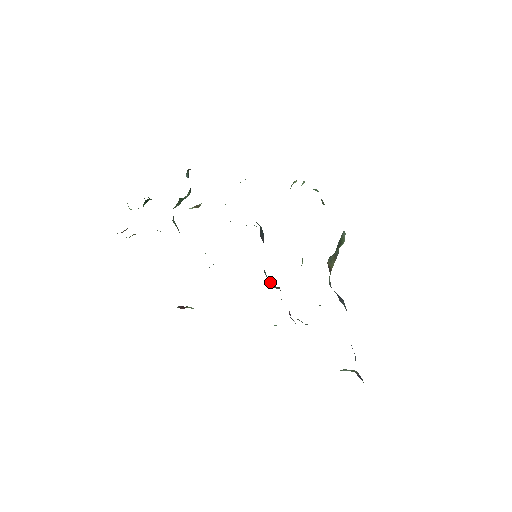
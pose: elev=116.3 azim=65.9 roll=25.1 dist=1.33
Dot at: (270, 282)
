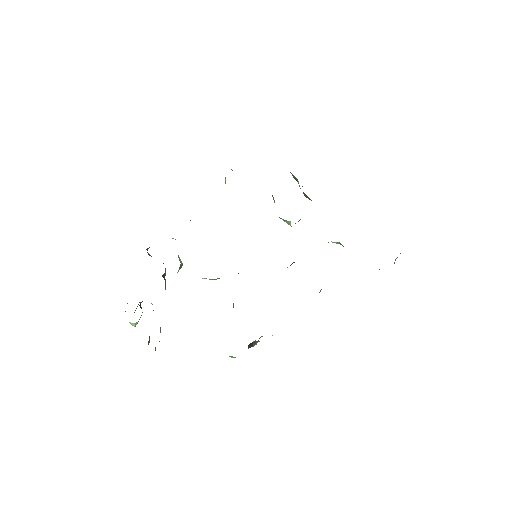
Dot at: occluded
